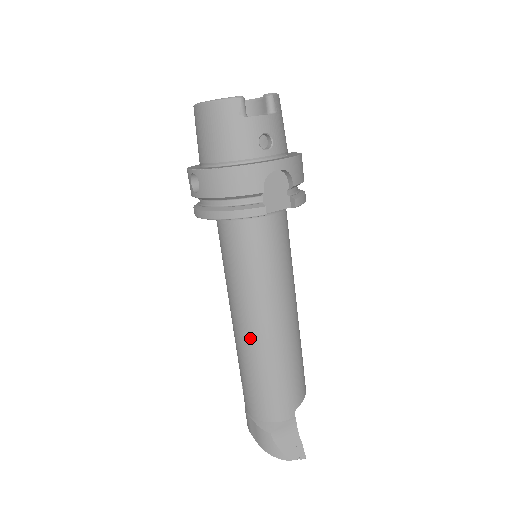
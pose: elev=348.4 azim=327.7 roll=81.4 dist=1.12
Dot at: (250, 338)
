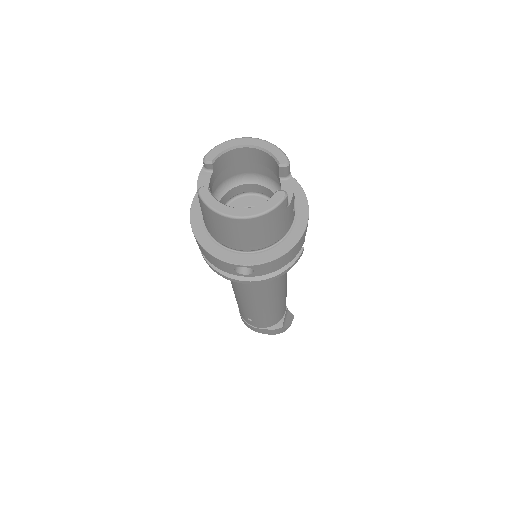
Dot at: (271, 304)
